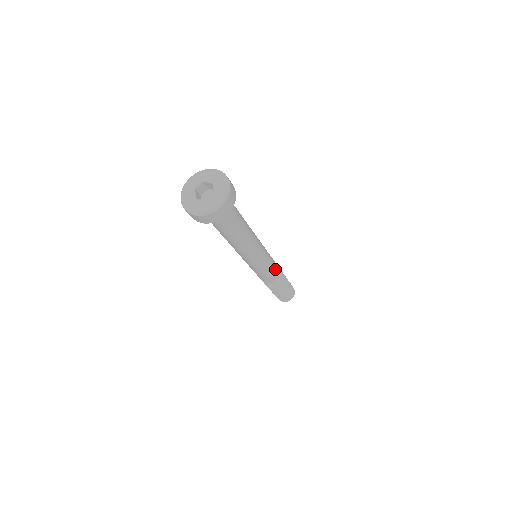
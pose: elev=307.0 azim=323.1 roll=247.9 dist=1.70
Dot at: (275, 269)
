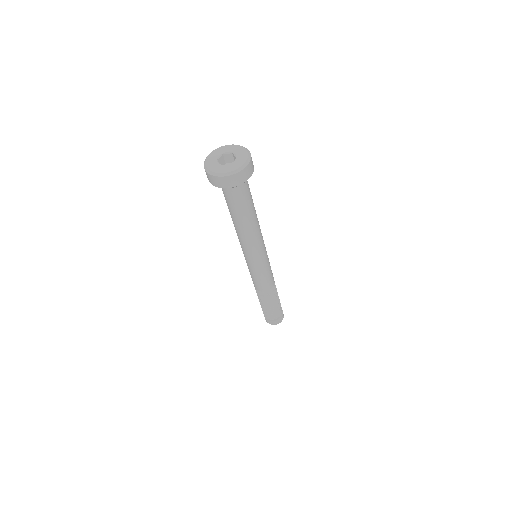
Dot at: (267, 281)
